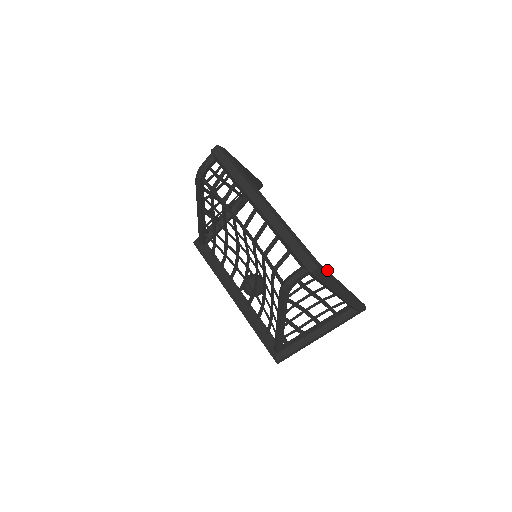
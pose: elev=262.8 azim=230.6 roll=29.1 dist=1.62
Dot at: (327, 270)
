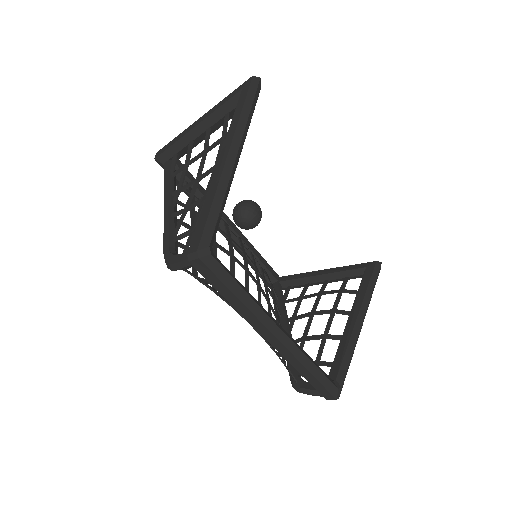
Dot at: (348, 366)
